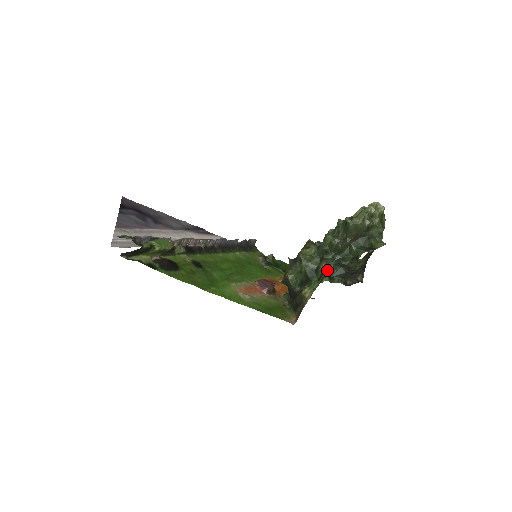
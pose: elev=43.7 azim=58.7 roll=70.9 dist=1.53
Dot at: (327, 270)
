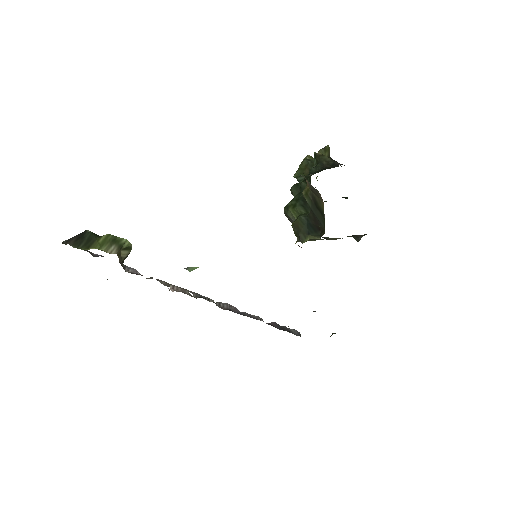
Dot at: occluded
